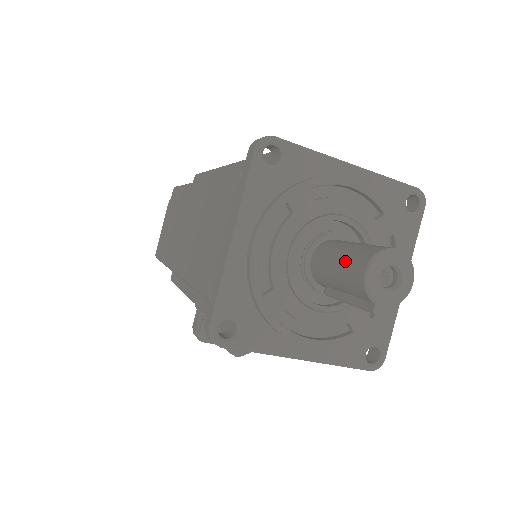
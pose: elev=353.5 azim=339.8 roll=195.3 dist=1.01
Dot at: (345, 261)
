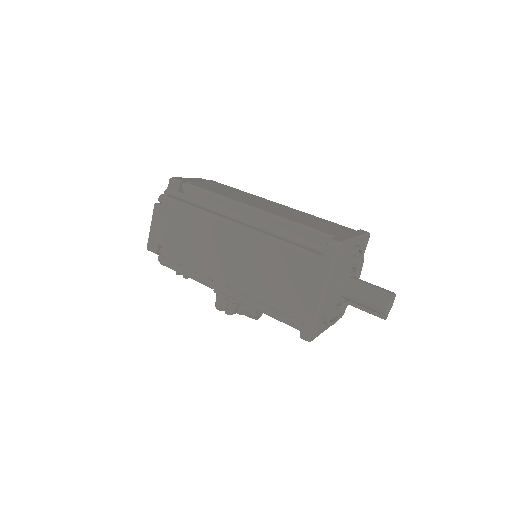
Dot at: (372, 299)
